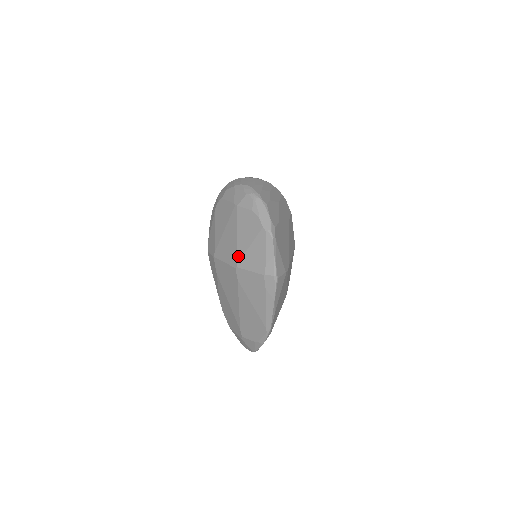
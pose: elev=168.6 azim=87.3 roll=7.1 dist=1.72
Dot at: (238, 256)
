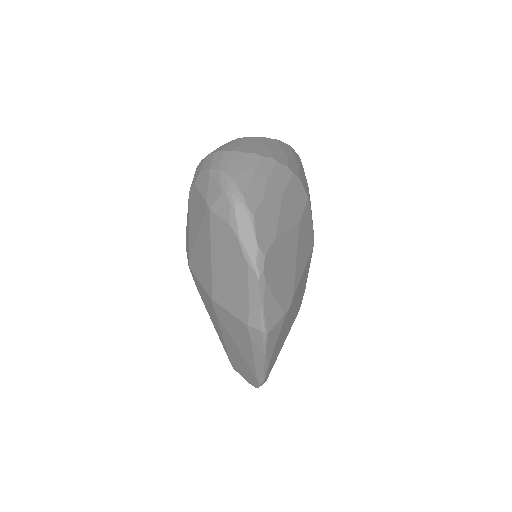
Dot at: (213, 285)
